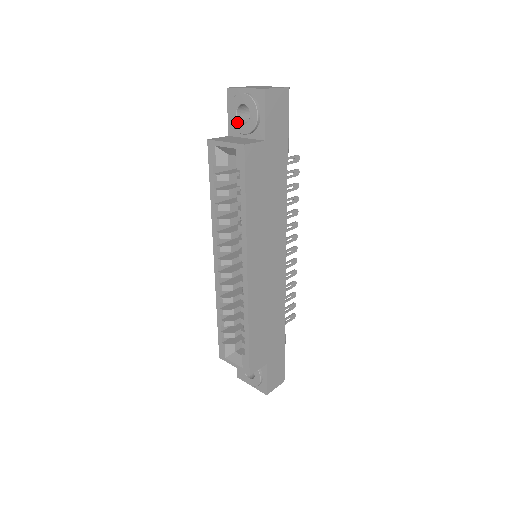
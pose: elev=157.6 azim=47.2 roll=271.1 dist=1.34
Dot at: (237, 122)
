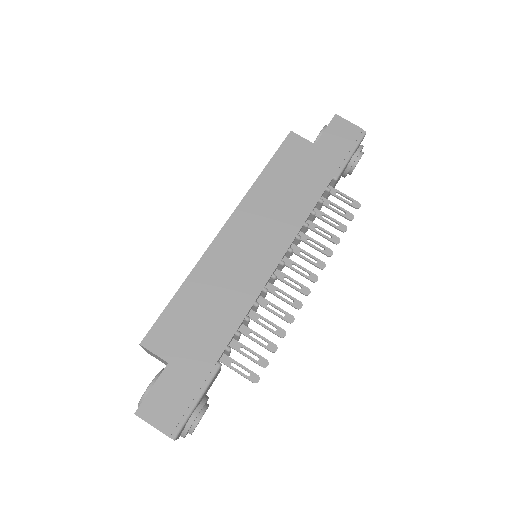
Dot at: occluded
